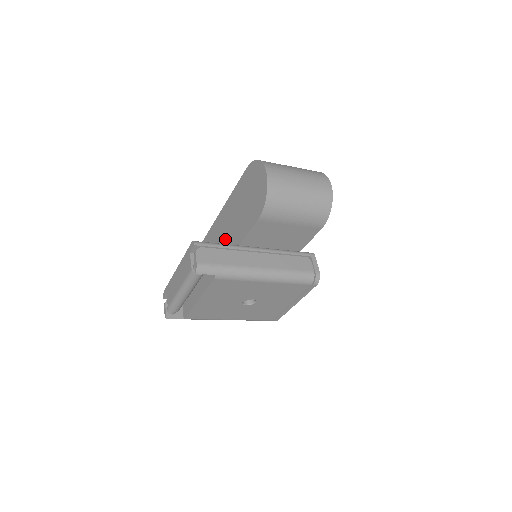
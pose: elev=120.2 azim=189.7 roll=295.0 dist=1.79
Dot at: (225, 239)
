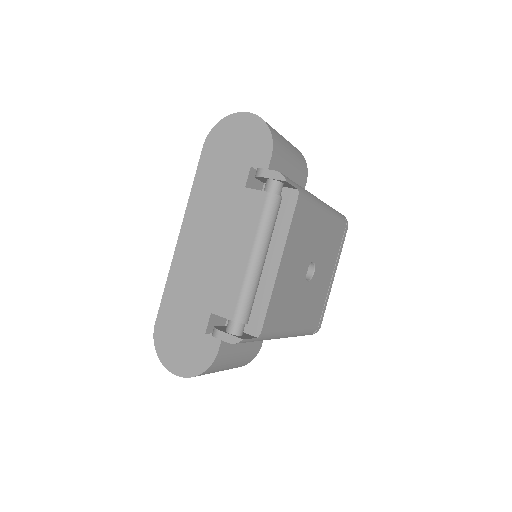
Dot at: (217, 243)
